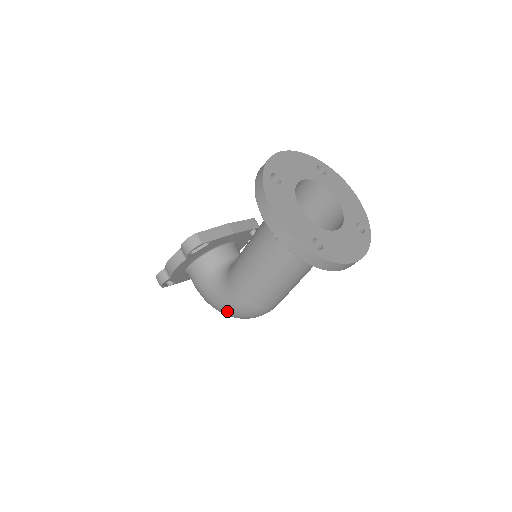
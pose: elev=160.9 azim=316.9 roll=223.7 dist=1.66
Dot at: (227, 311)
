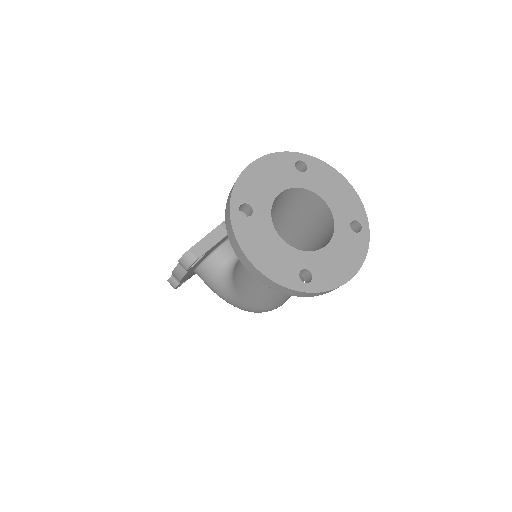
Dot at: (242, 309)
